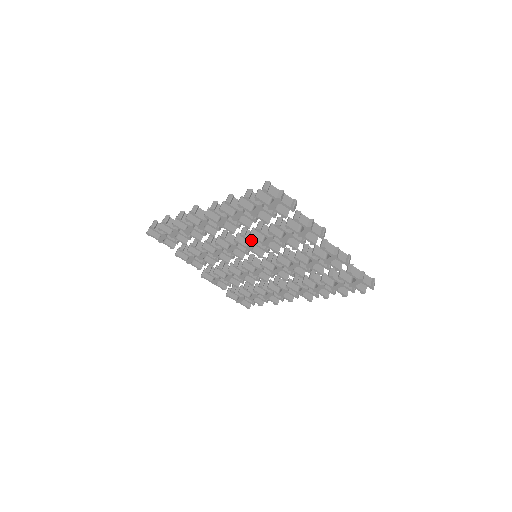
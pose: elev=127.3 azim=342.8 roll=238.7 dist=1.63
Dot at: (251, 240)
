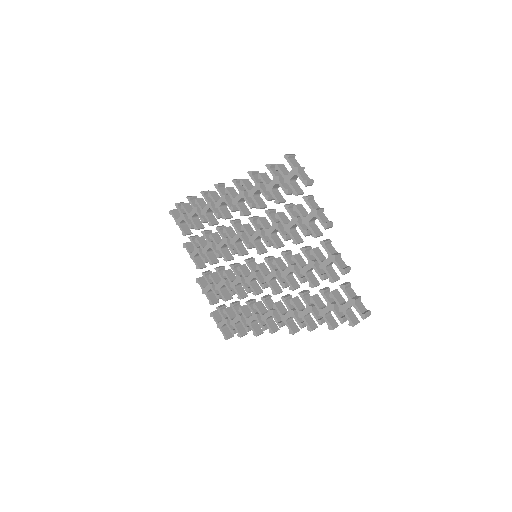
Dot at: (257, 227)
